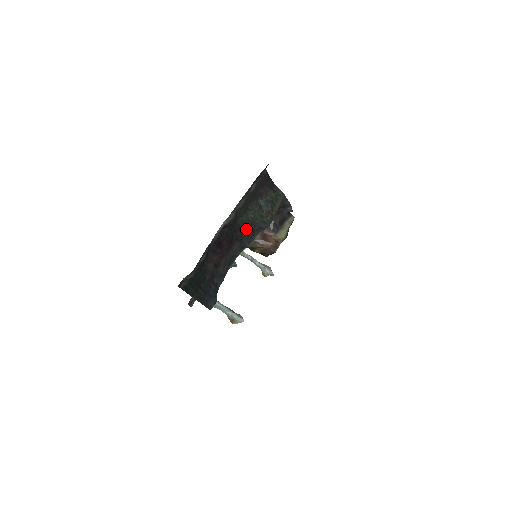
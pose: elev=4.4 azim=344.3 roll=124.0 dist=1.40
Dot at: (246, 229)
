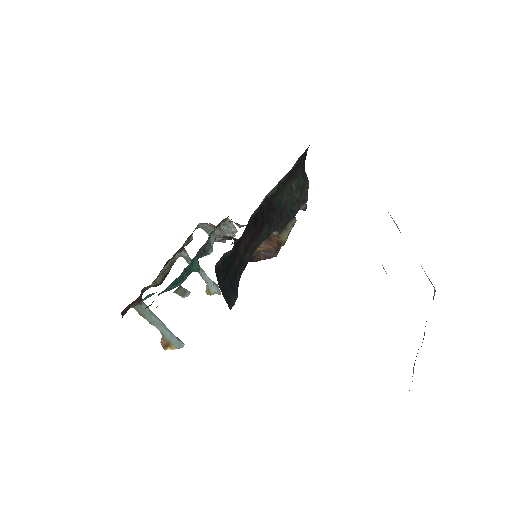
Dot at: (278, 212)
